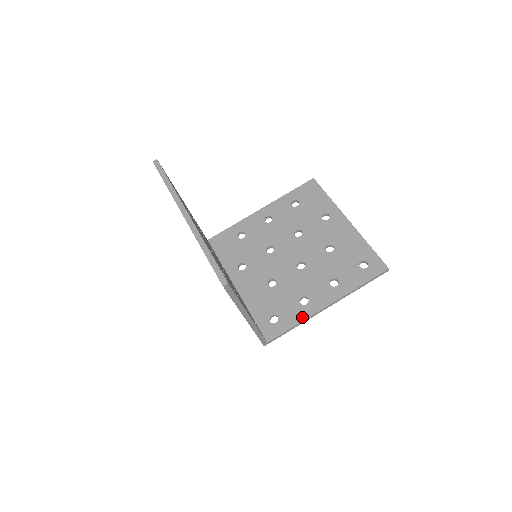
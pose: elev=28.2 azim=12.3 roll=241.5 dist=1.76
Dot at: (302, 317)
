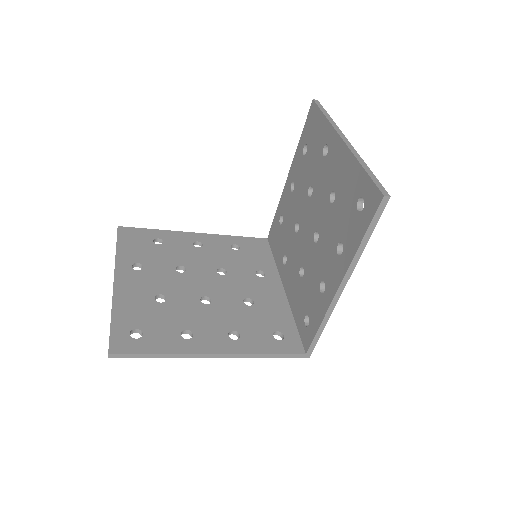
Dot at: (323, 312)
